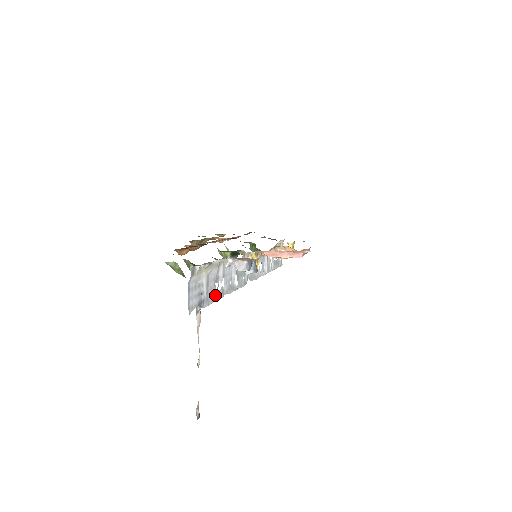
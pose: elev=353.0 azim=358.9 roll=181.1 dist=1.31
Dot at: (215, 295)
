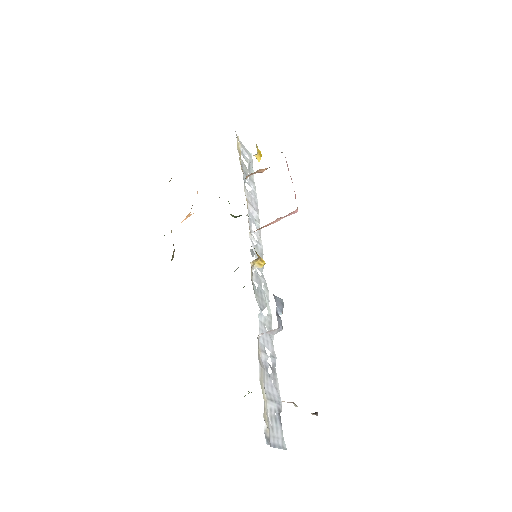
Dot at: (274, 376)
